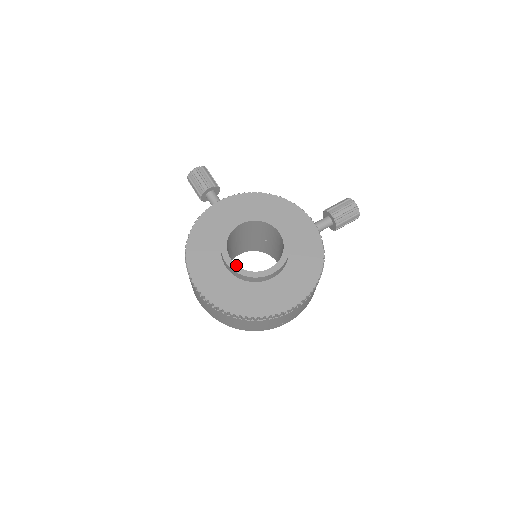
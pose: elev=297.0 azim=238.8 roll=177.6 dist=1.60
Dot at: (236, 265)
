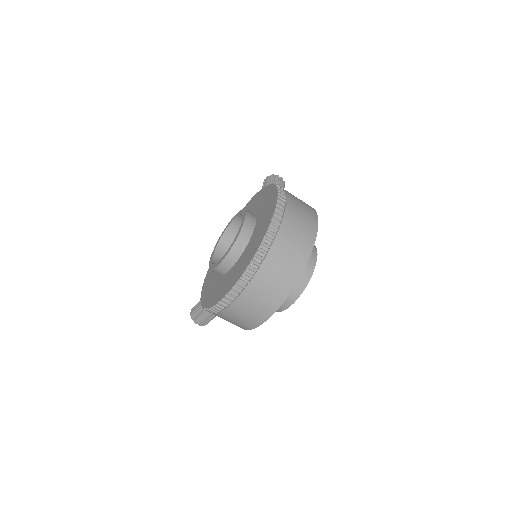
Dot at: (226, 253)
